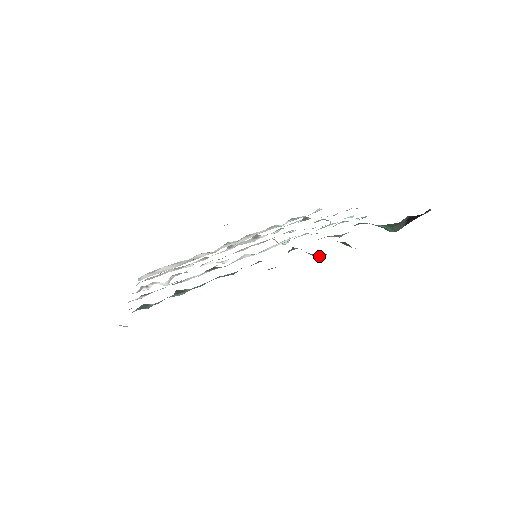
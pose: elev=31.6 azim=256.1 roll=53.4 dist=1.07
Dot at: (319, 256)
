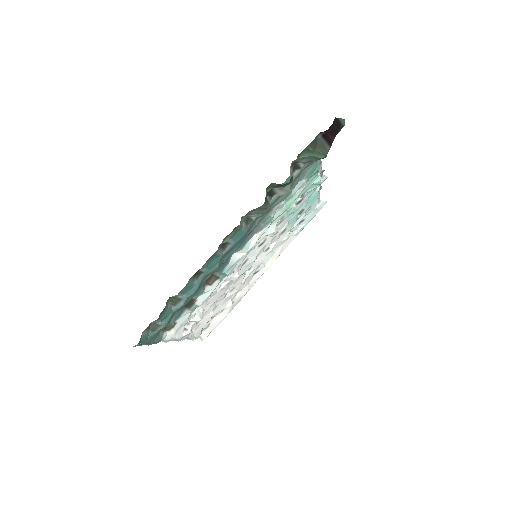
Dot at: (260, 208)
